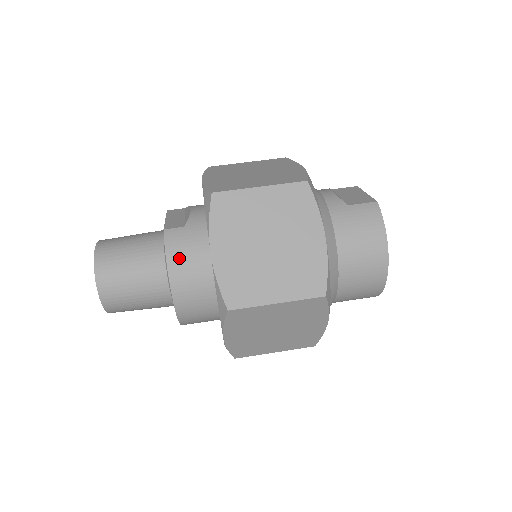
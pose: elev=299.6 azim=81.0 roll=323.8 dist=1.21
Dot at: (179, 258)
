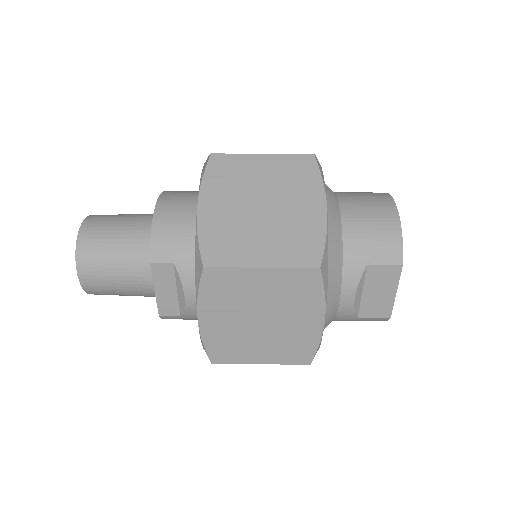
Dot at: occluded
